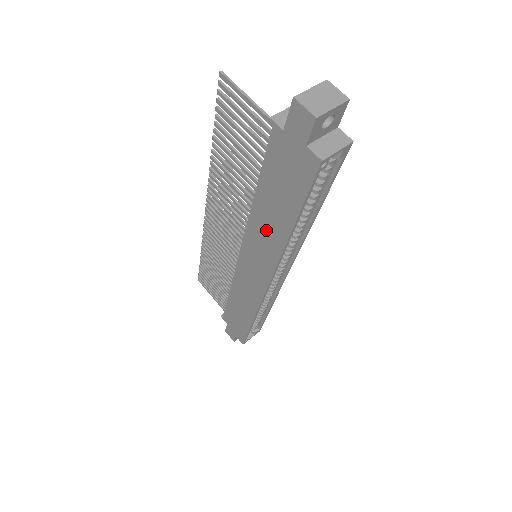
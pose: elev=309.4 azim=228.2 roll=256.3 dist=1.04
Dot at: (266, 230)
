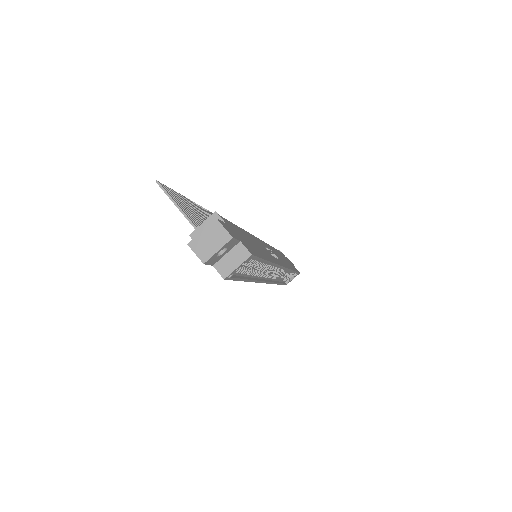
Dot at: occluded
